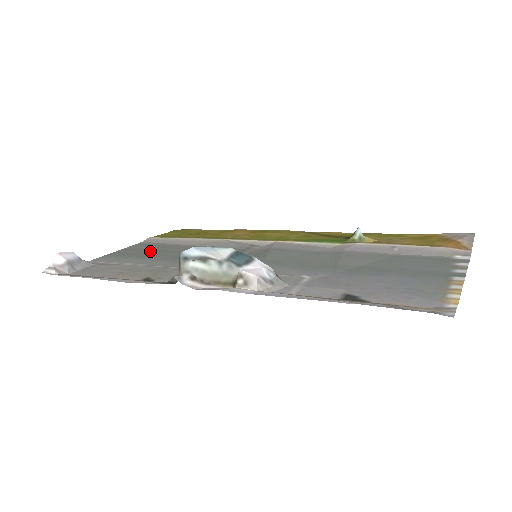
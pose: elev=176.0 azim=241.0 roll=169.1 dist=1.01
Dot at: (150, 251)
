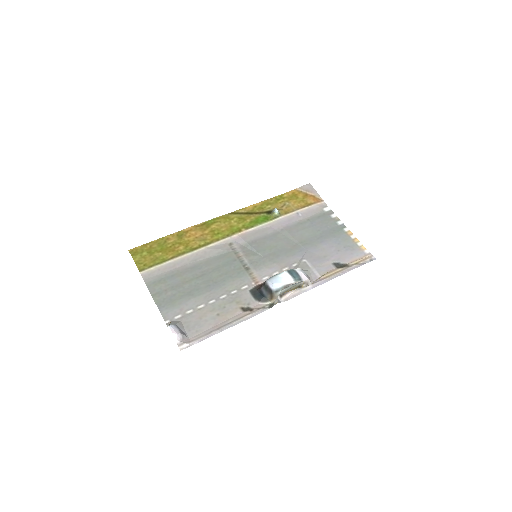
Dot at: (181, 286)
